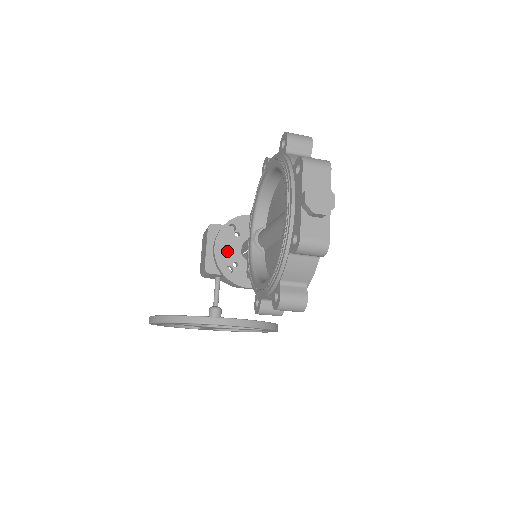
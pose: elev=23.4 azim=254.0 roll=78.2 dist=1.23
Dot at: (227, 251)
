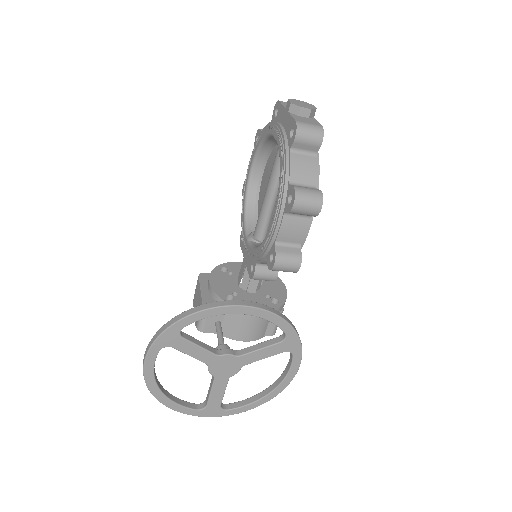
Dot at: (223, 285)
